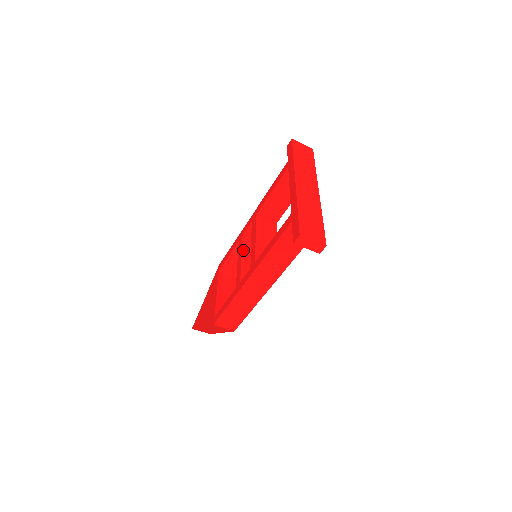
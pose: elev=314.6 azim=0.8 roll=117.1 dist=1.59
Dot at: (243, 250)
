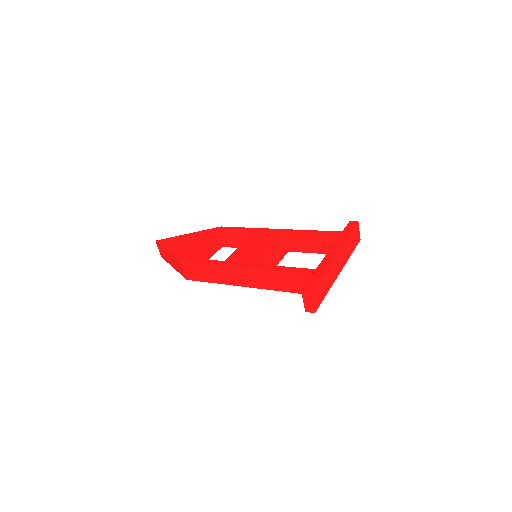
Dot at: (252, 242)
